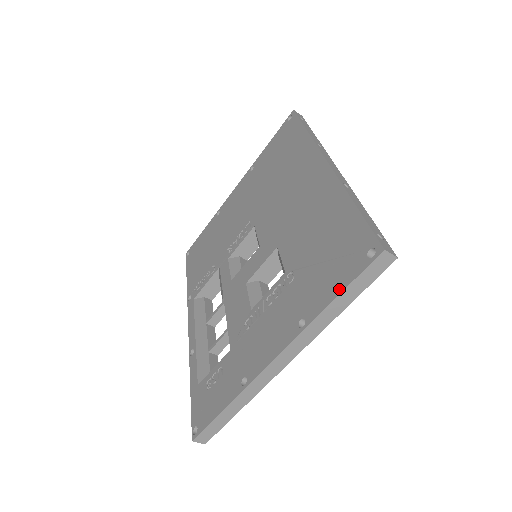
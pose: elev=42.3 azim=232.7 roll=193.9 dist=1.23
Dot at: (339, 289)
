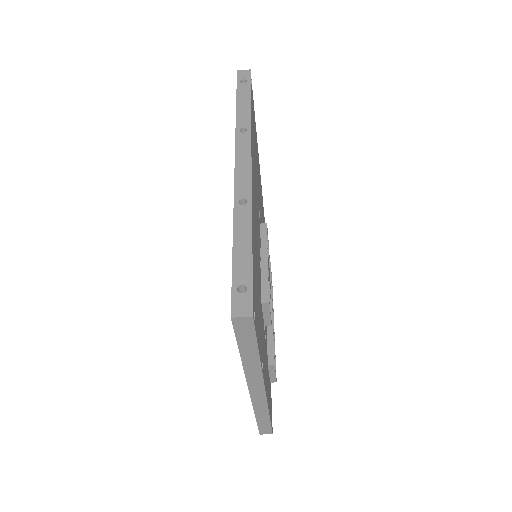
Dot at: occluded
